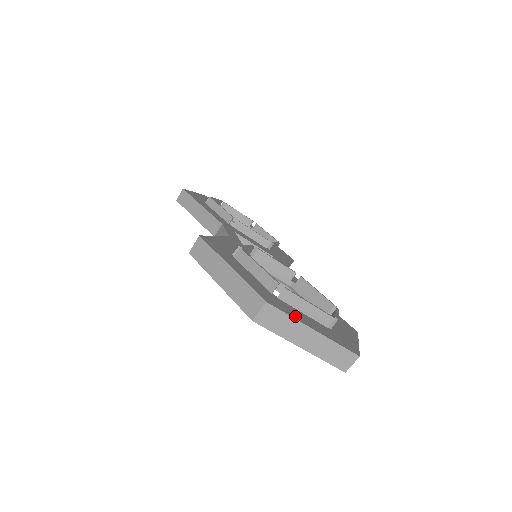
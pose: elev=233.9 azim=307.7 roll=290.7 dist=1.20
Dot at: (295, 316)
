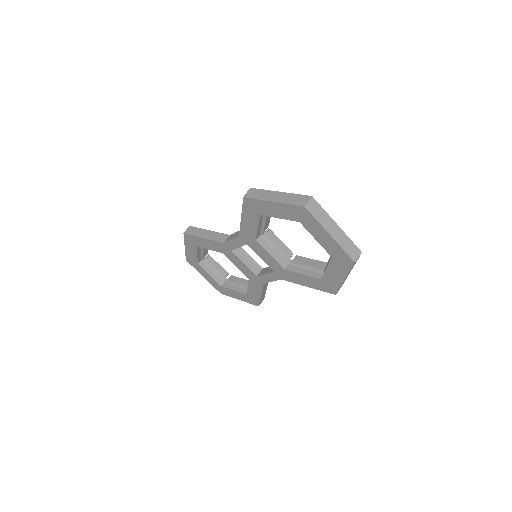
Dot at: (325, 216)
